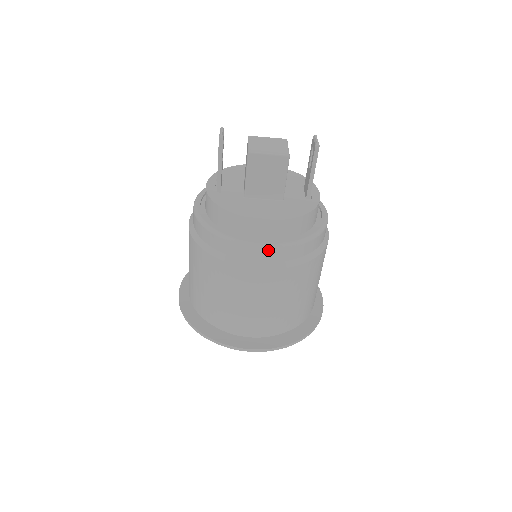
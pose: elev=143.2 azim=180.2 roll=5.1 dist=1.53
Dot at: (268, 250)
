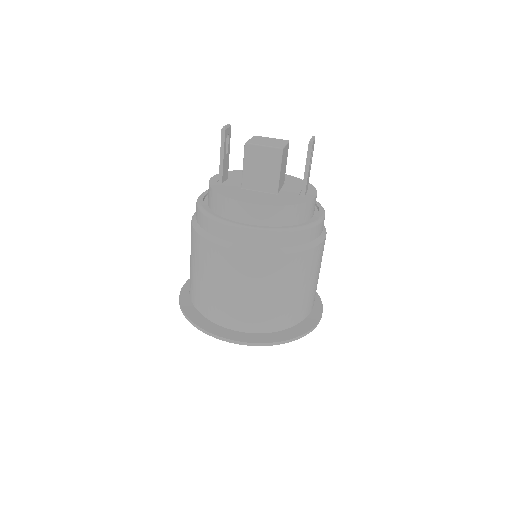
Dot at: (251, 233)
